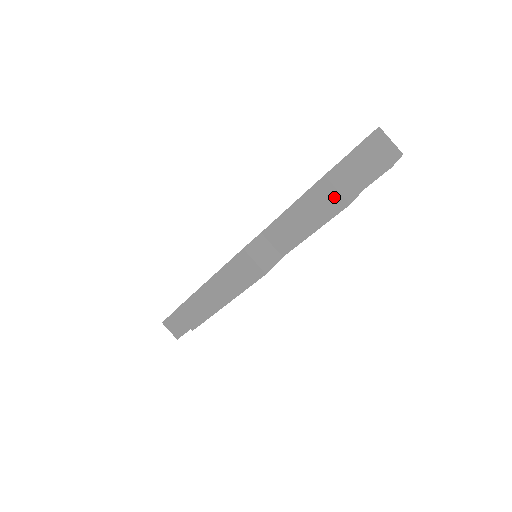
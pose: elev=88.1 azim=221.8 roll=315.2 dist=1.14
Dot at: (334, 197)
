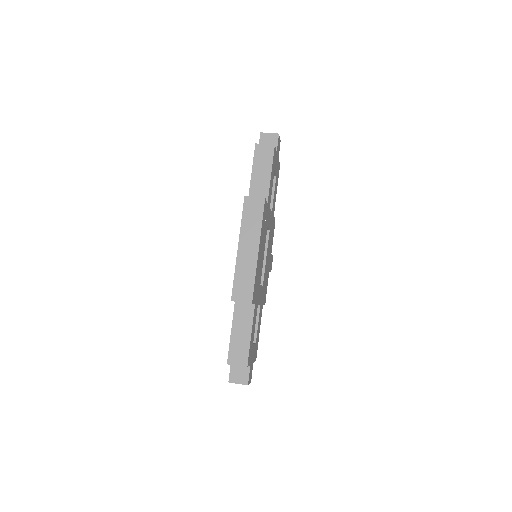
Dot at: (266, 148)
